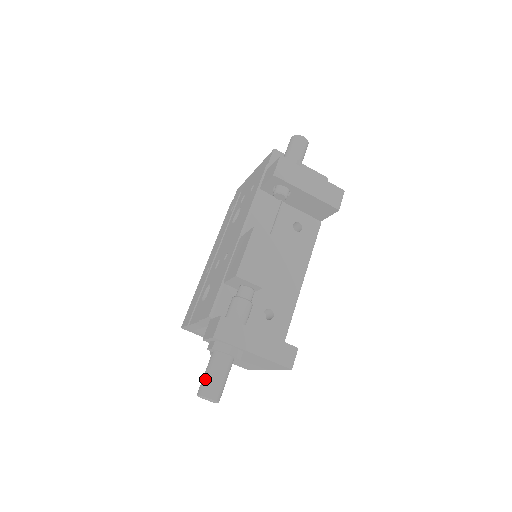
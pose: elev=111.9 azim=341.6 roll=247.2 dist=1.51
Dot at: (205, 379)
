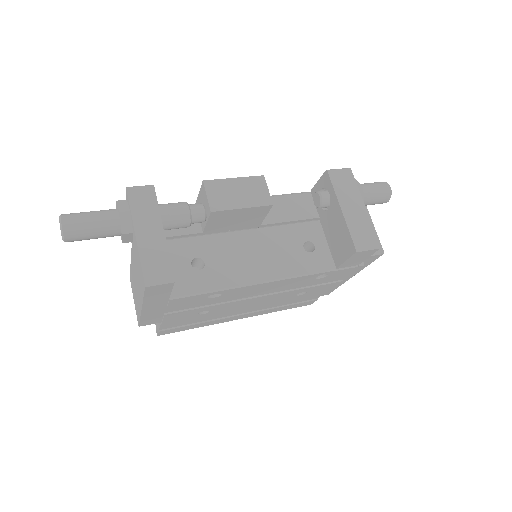
Dot at: (81, 212)
